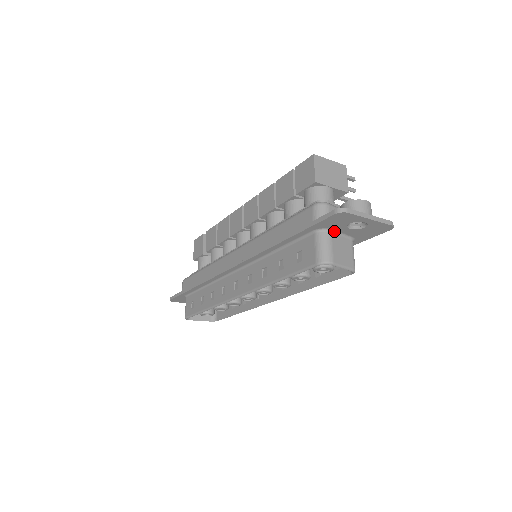
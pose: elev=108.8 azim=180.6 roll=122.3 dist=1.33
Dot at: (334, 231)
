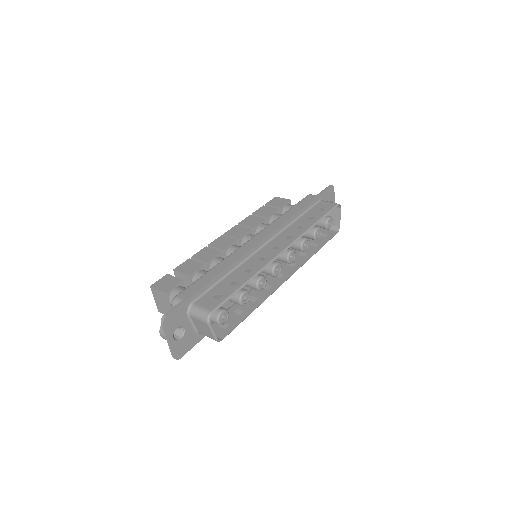
Dot at: occluded
